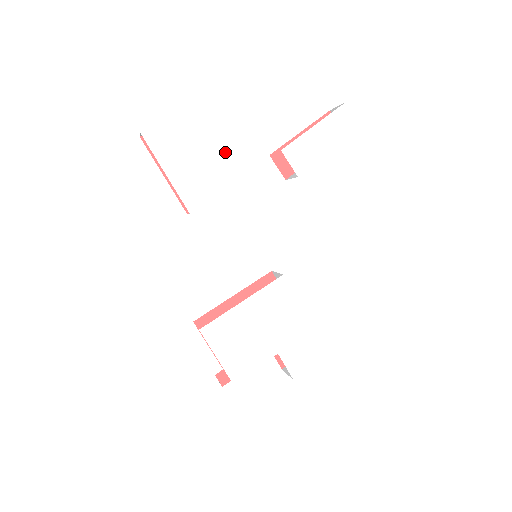
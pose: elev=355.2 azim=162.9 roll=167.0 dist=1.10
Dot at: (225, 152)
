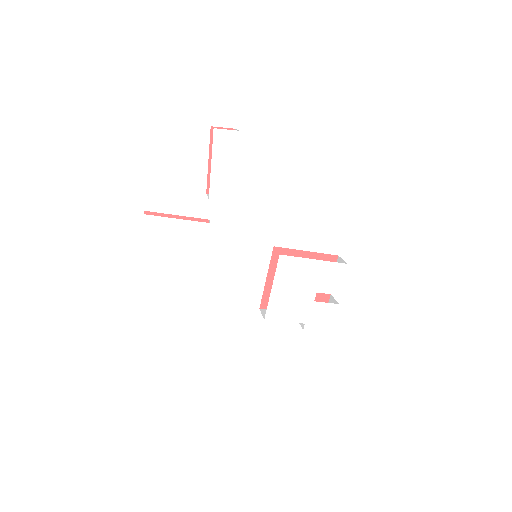
Dot at: (183, 234)
